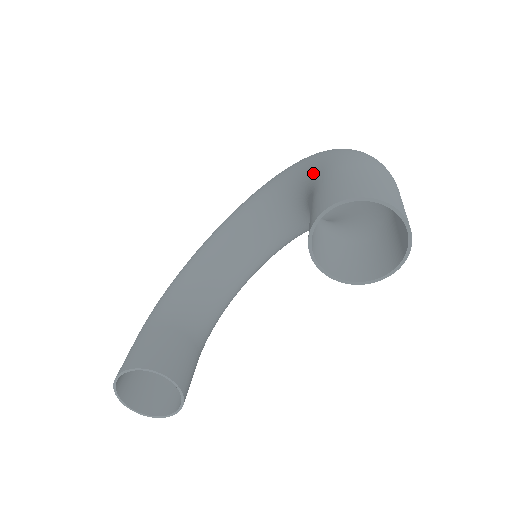
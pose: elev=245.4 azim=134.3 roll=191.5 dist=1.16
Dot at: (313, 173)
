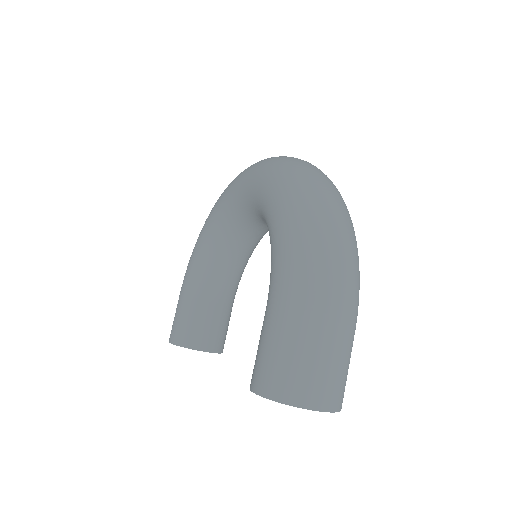
Dot at: (271, 269)
